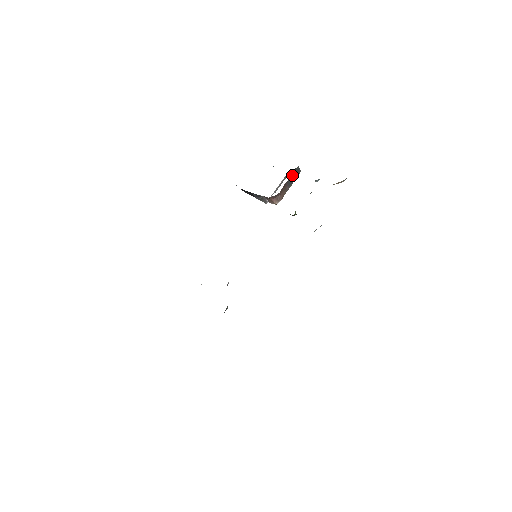
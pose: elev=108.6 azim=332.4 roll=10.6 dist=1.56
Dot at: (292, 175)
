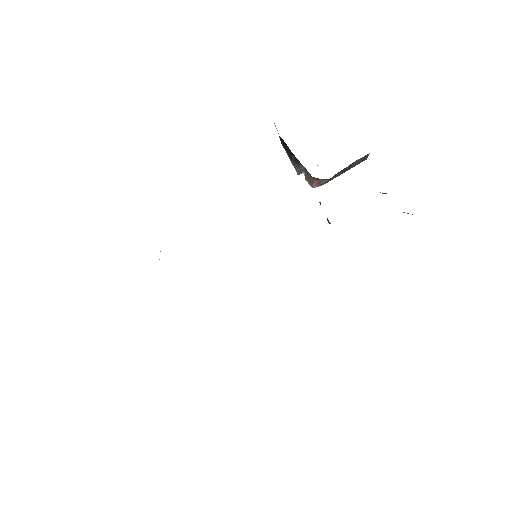
Dot at: (356, 161)
